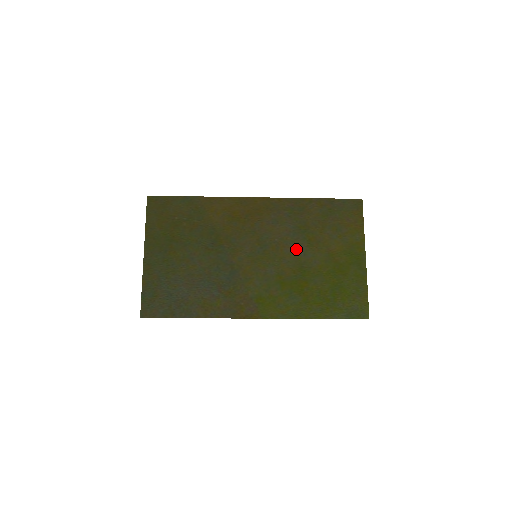
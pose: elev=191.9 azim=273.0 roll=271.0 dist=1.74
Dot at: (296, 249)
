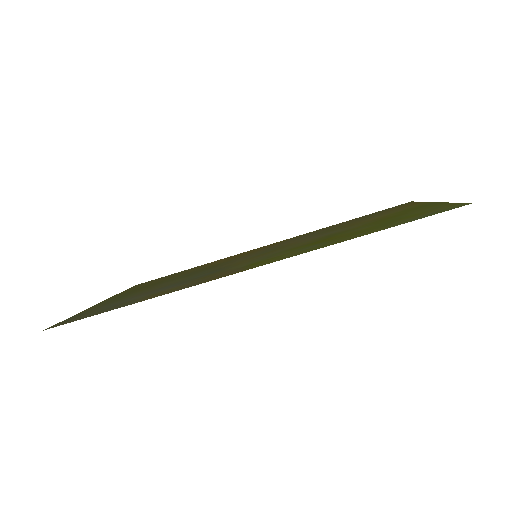
Dot at: (318, 236)
